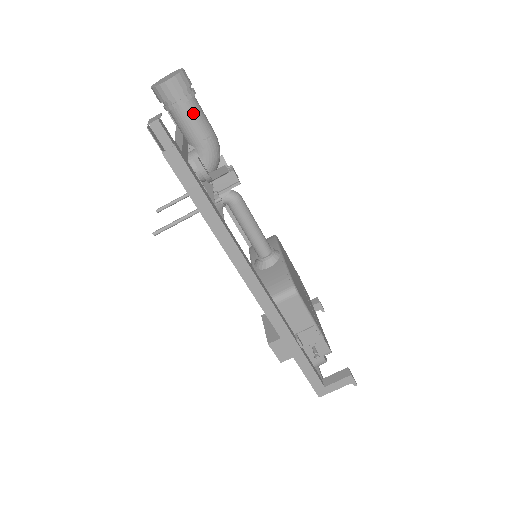
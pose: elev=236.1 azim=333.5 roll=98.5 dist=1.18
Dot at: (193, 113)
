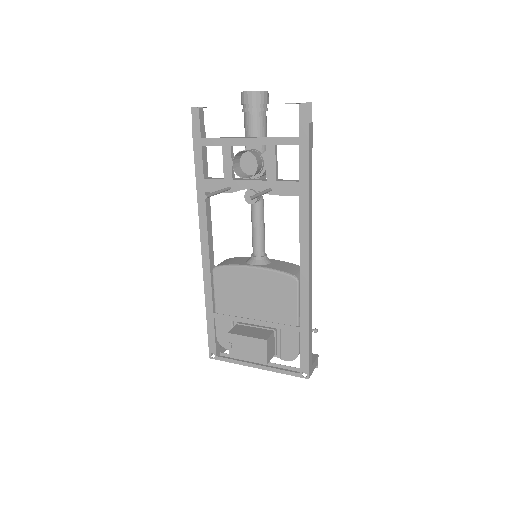
Dot at: (266, 121)
